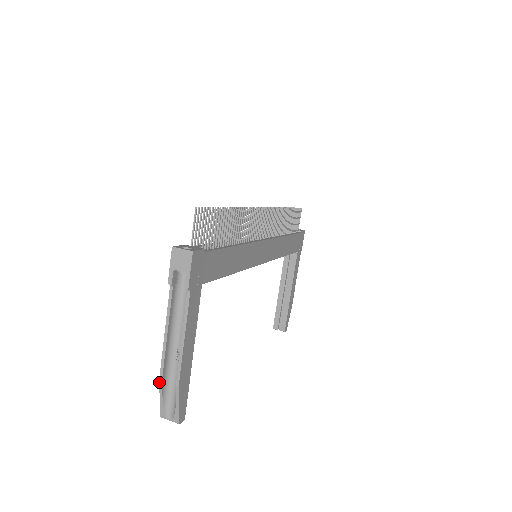
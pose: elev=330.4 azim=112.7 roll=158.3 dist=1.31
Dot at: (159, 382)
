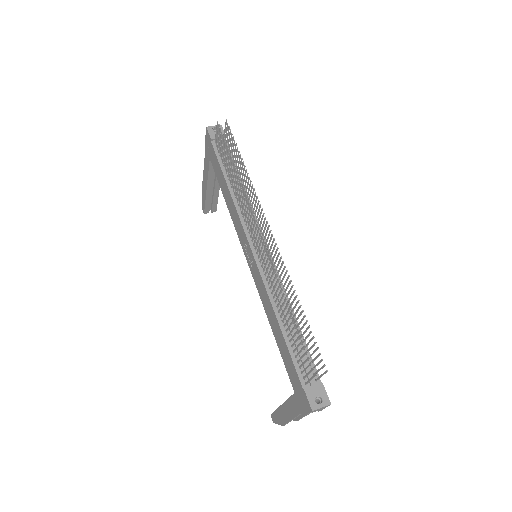
Dot at: occluded
